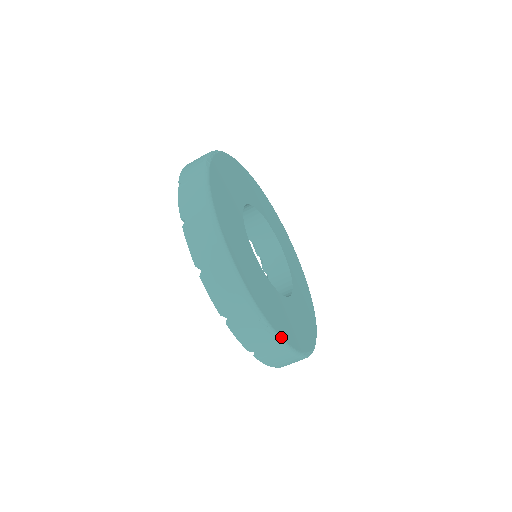
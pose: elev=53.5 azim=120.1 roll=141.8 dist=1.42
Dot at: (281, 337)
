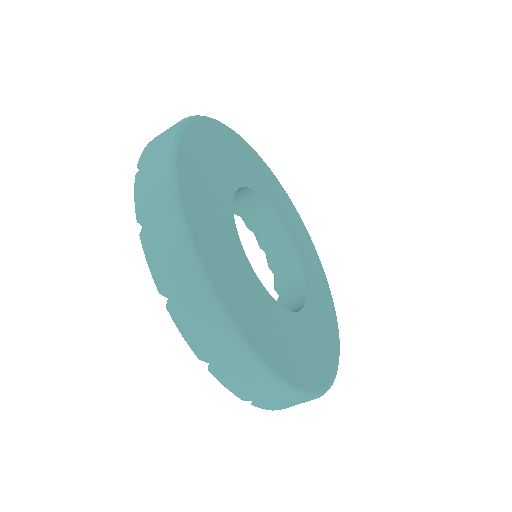
Dot at: (288, 382)
